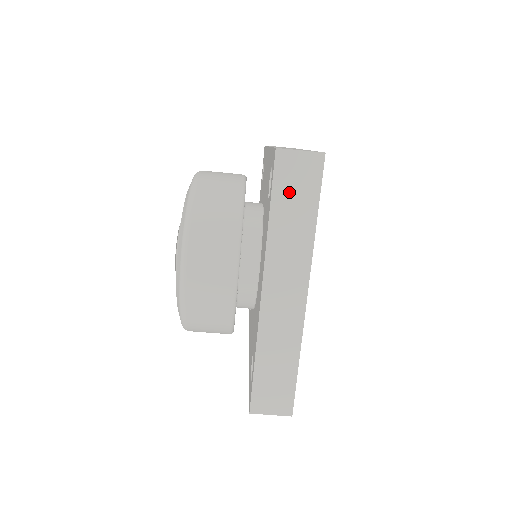
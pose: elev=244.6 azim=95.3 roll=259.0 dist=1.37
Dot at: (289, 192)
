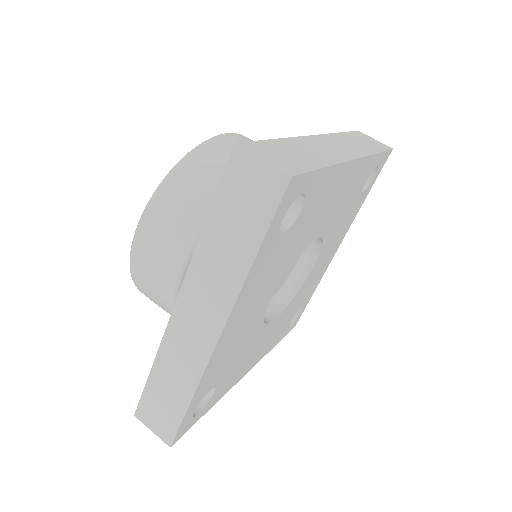
Dot at: (361, 139)
